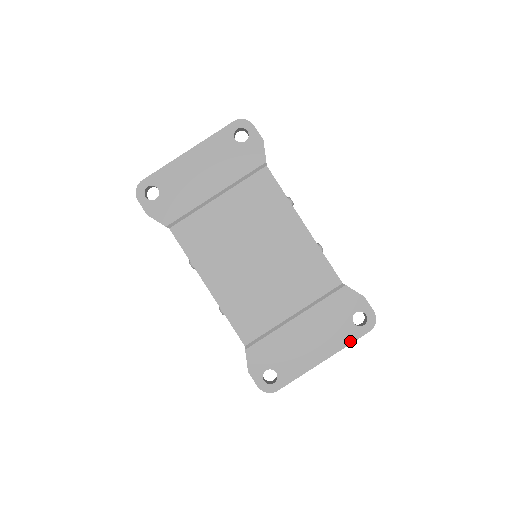
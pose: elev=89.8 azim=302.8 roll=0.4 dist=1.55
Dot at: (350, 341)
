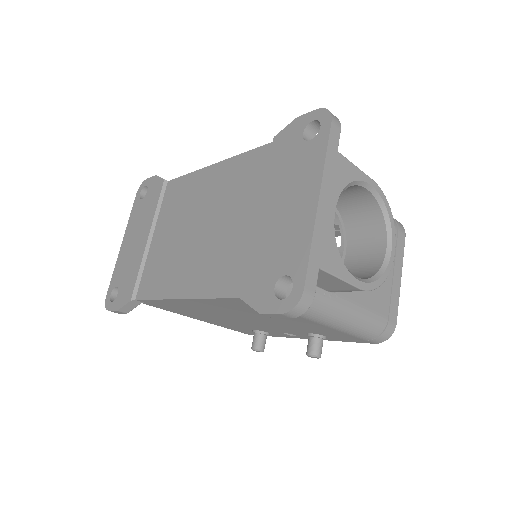
Dot at: (323, 153)
